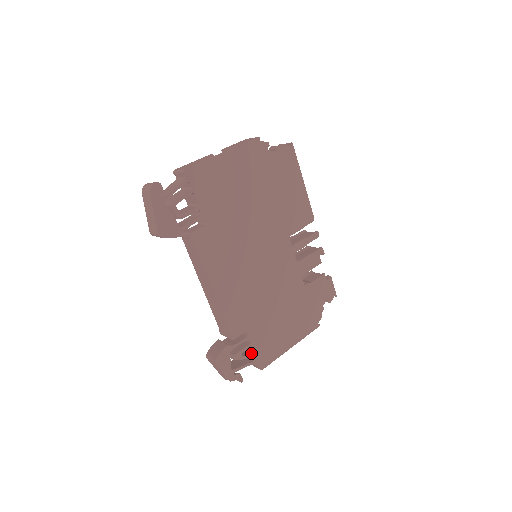
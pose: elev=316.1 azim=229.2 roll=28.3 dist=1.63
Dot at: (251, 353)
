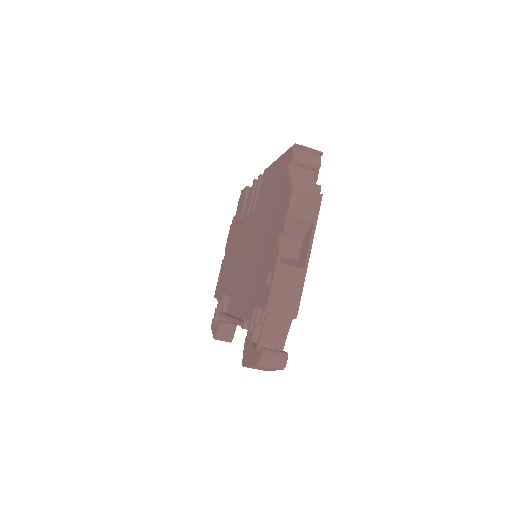
Dot at: occluded
